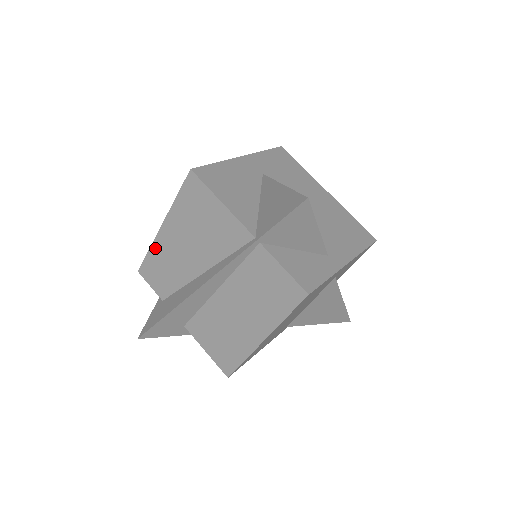
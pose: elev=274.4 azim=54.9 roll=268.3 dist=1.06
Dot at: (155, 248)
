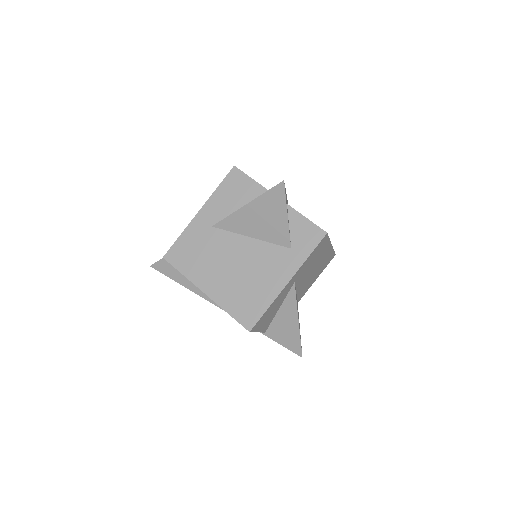
Dot at: (190, 280)
